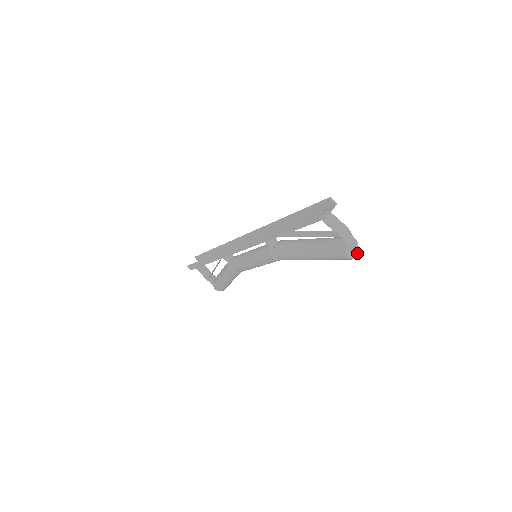
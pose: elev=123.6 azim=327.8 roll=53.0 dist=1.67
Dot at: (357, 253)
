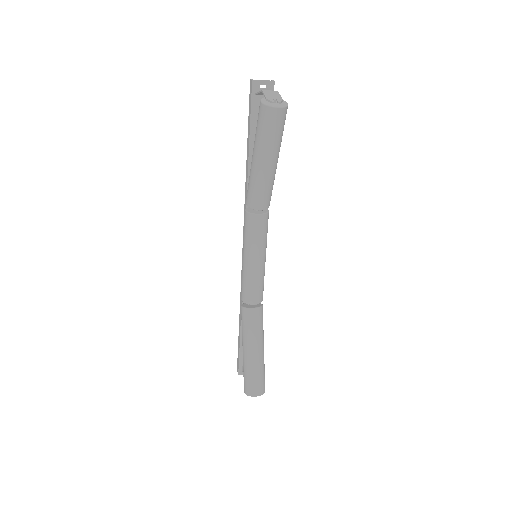
Dot at: (280, 107)
